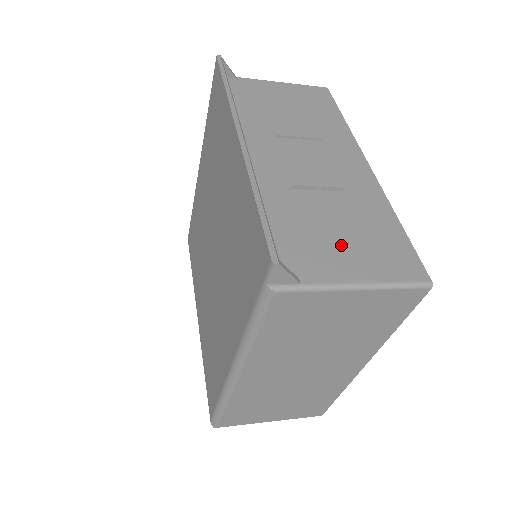
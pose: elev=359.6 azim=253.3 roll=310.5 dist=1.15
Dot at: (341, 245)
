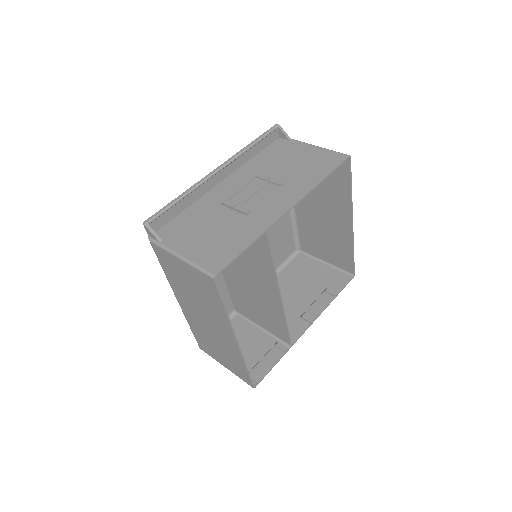
Dot at: (201, 238)
